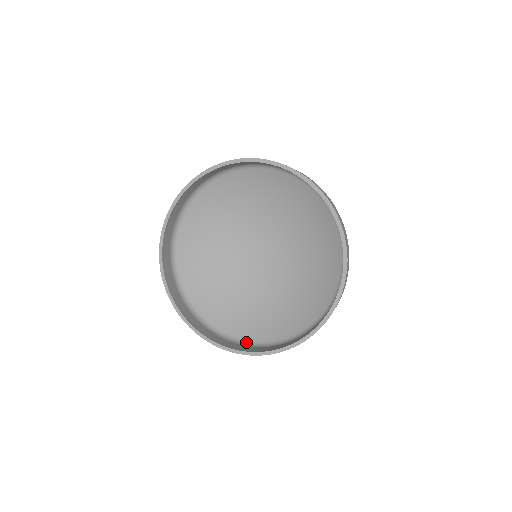
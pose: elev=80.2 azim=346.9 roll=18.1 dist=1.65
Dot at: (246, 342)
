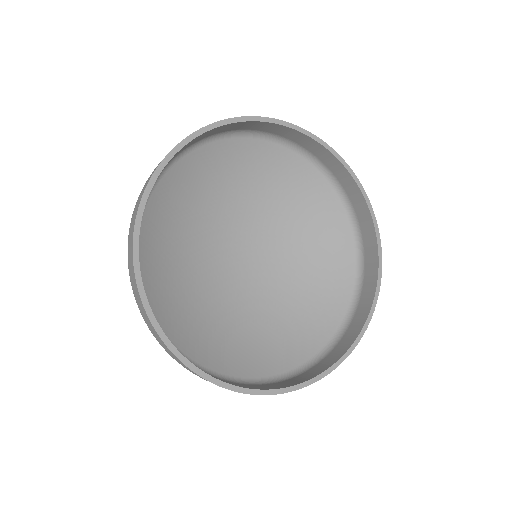
Dot at: (203, 368)
